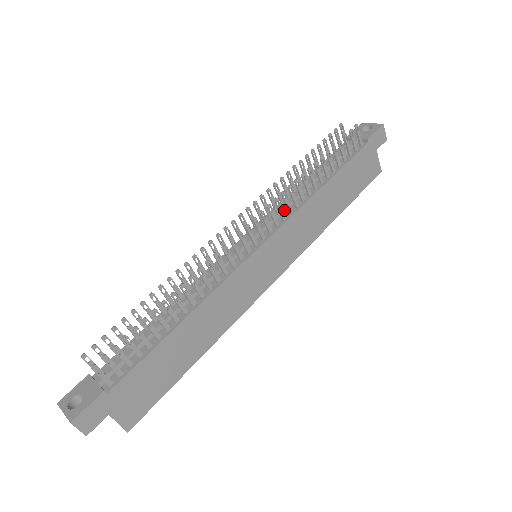
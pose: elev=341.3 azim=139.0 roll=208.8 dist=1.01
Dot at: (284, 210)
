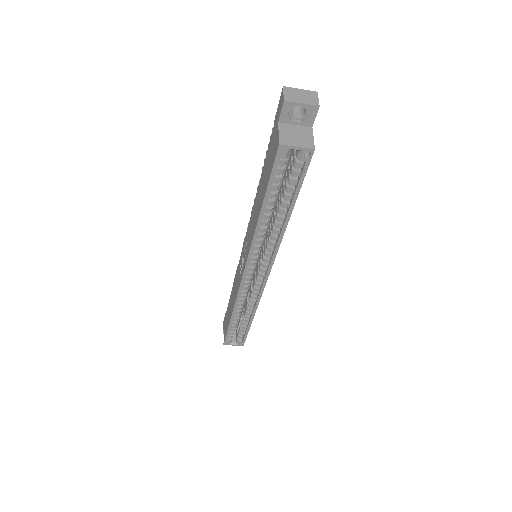
Dot at: occluded
